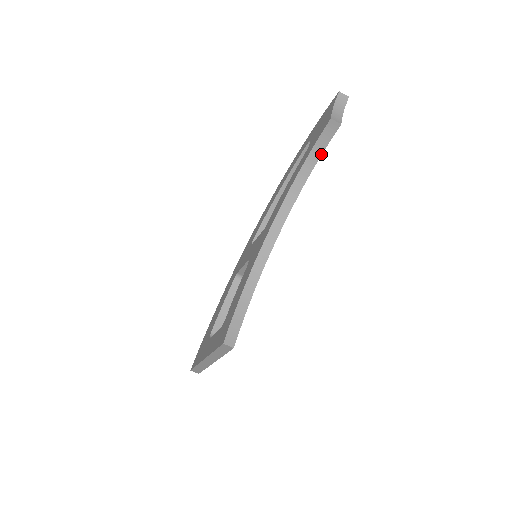
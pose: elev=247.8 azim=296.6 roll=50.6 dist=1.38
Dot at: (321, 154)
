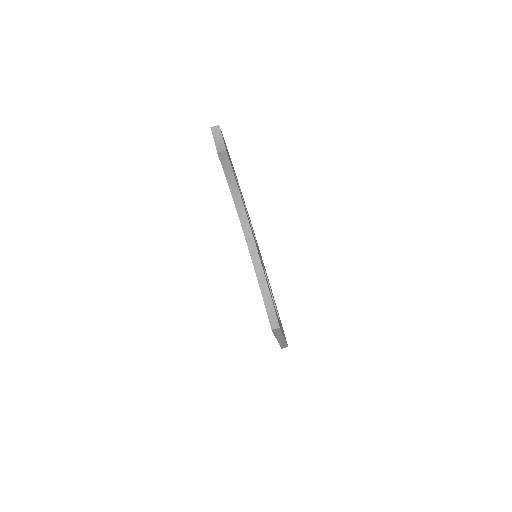
Dot at: (233, 174)
